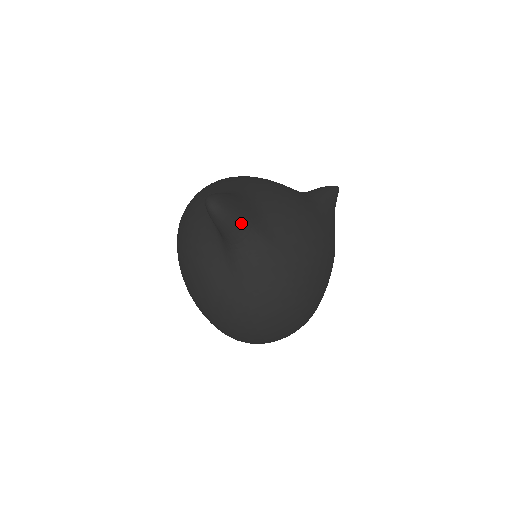
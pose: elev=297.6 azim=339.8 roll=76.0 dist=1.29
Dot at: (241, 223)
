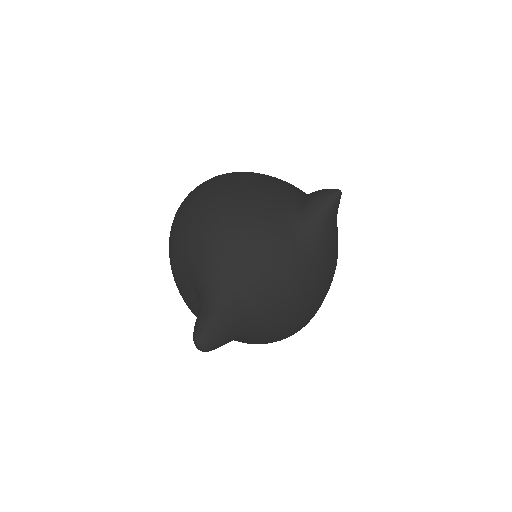
Dot at: (234, 338)
